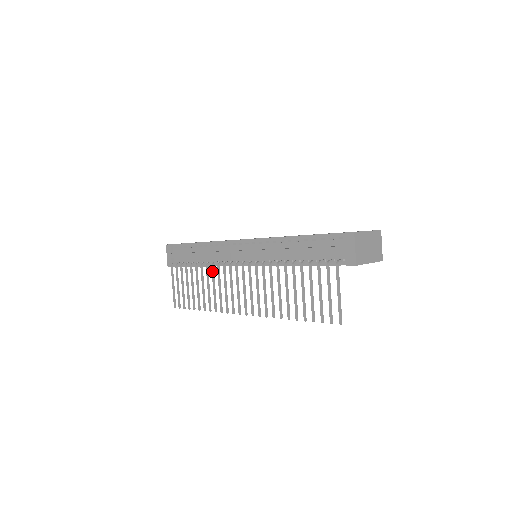
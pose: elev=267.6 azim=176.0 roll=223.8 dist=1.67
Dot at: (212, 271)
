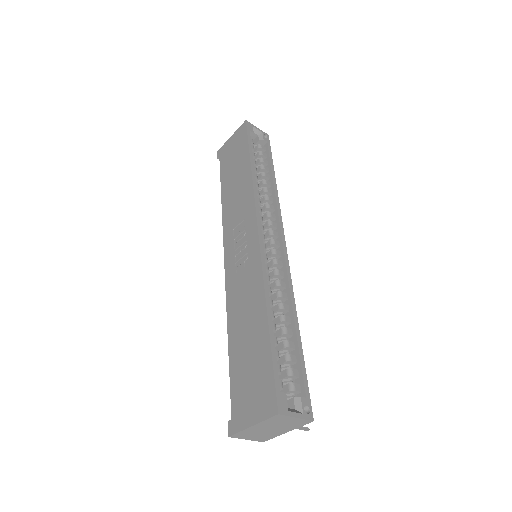
Dot at: occluded
